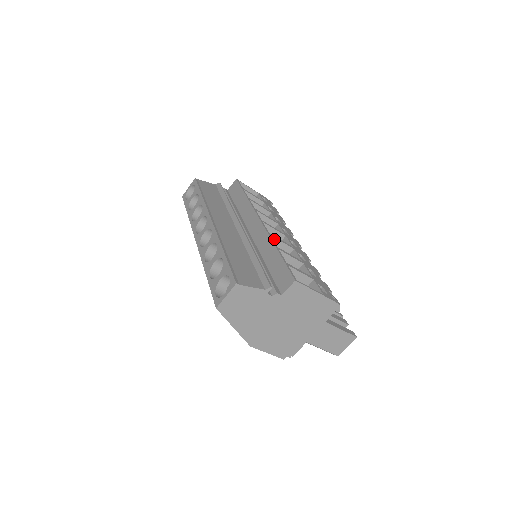
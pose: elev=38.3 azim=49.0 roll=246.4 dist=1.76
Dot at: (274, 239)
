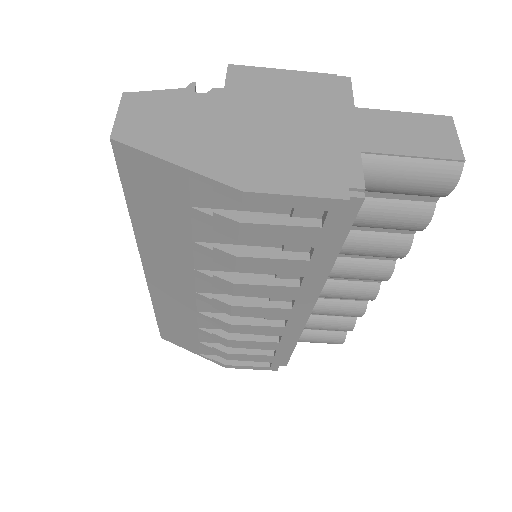
Dot at: occluded
